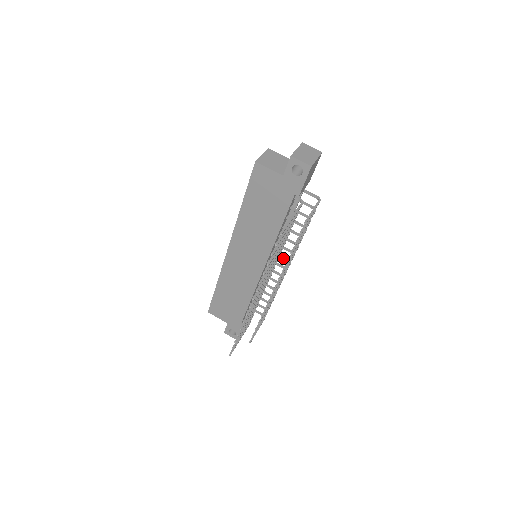
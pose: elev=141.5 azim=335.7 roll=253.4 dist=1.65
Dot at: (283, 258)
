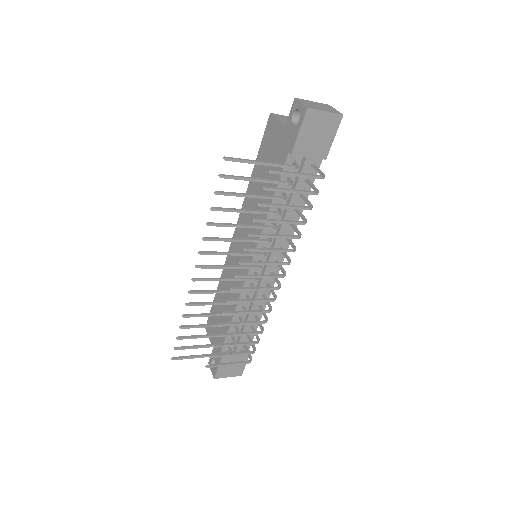
Dot at: (281, 269)
